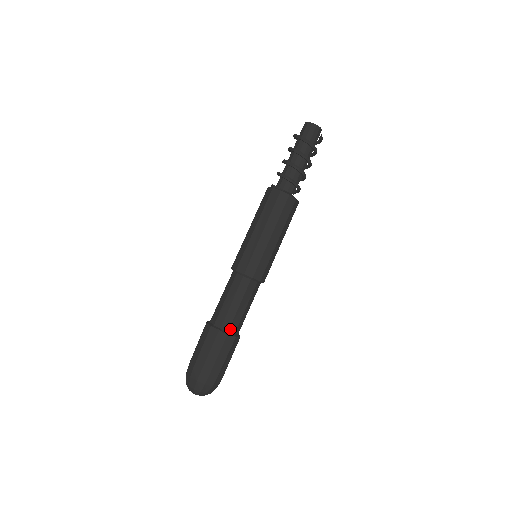
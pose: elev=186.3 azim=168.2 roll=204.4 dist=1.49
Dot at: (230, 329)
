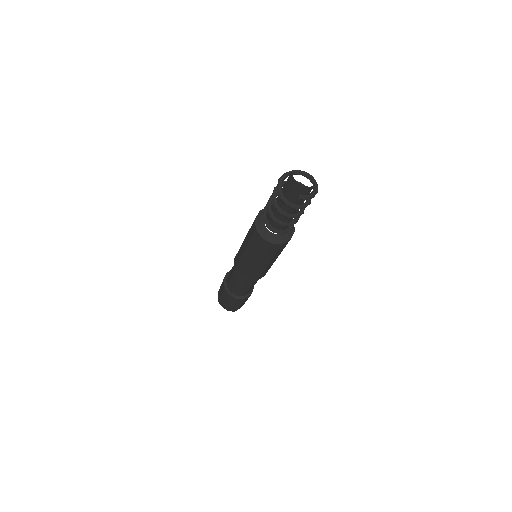
Dot at: (232, 292)
